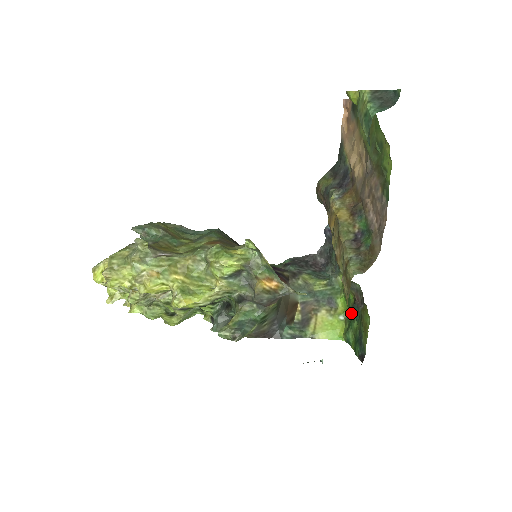
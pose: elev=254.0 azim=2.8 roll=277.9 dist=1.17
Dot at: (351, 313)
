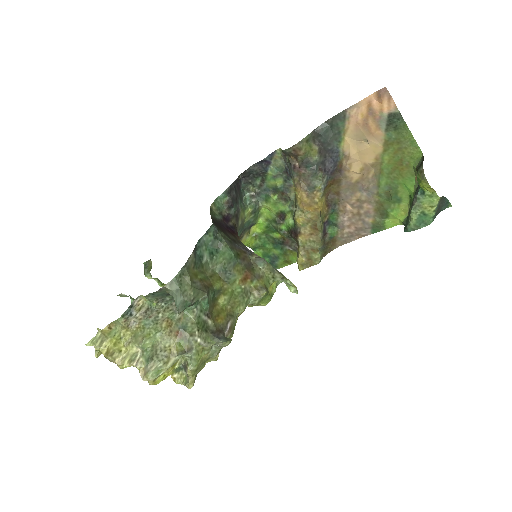
Dot at: (265, 235)
